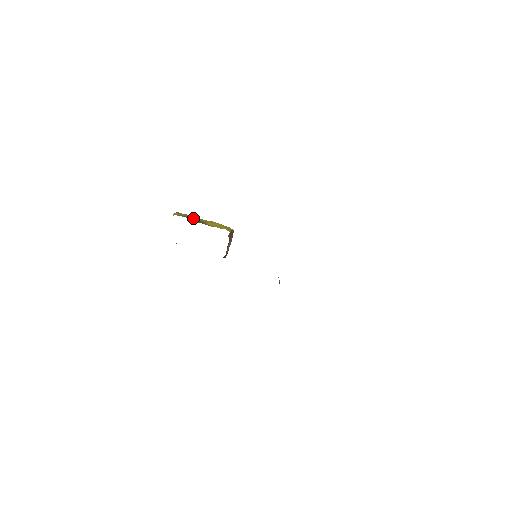
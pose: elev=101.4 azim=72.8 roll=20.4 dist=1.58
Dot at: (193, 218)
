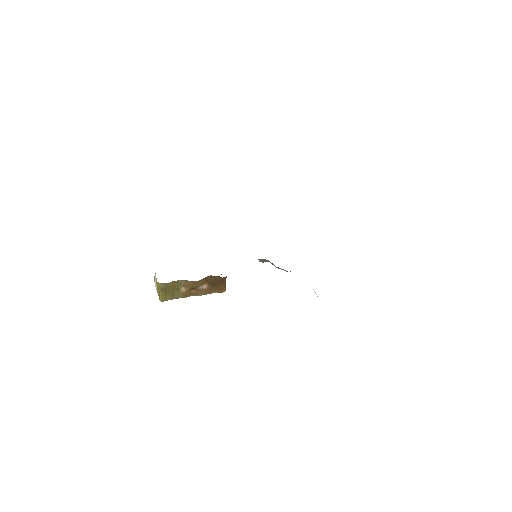
Dot at: occluded
